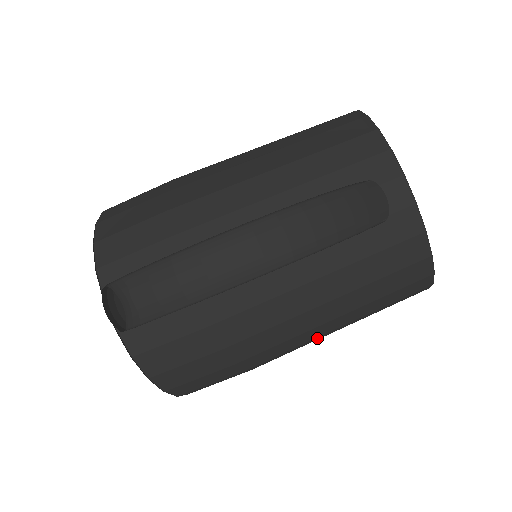
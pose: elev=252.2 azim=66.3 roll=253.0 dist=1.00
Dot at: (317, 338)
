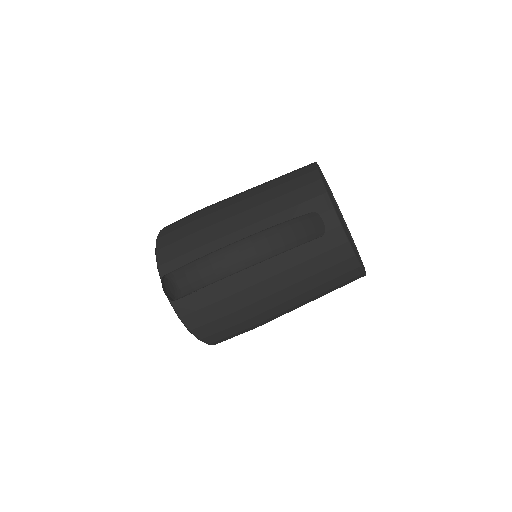
Dot at: (294, 308)
